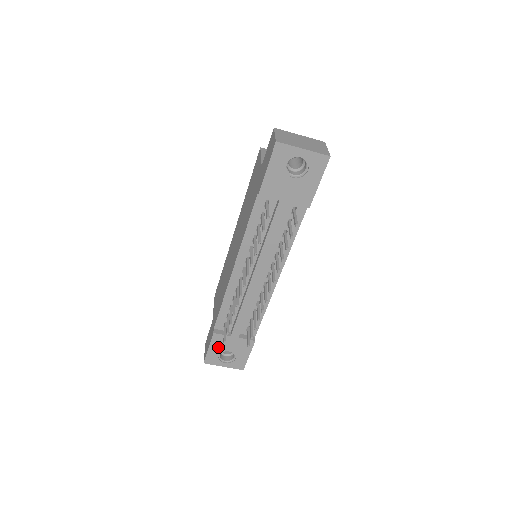
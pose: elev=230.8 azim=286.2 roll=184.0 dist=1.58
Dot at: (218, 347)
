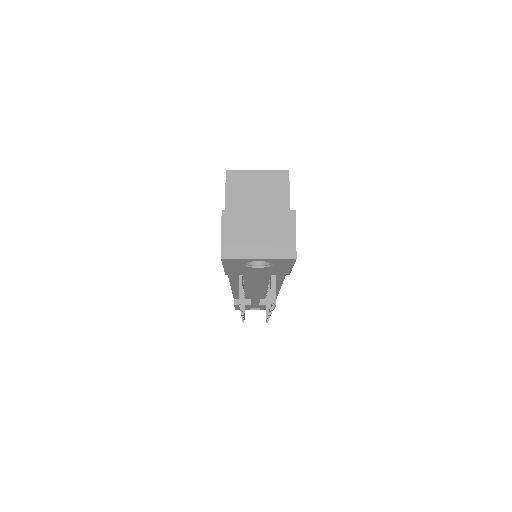
Dot at: occluded
